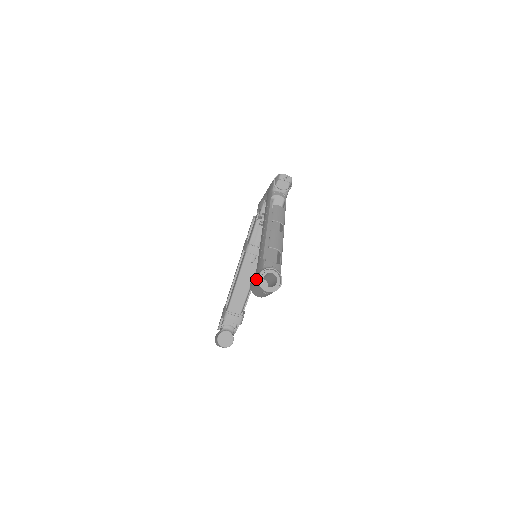
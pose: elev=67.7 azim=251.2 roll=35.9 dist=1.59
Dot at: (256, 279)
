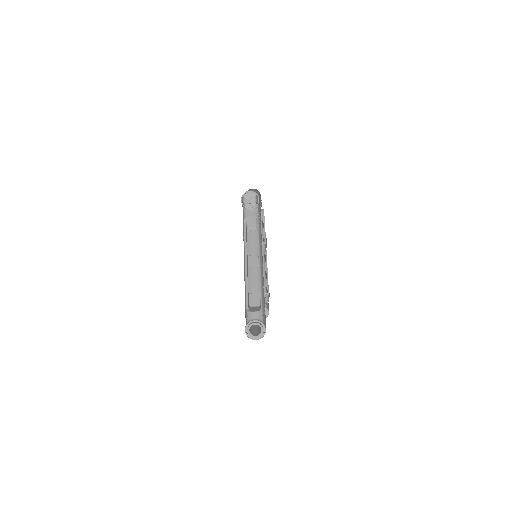
Dot at: occluded
